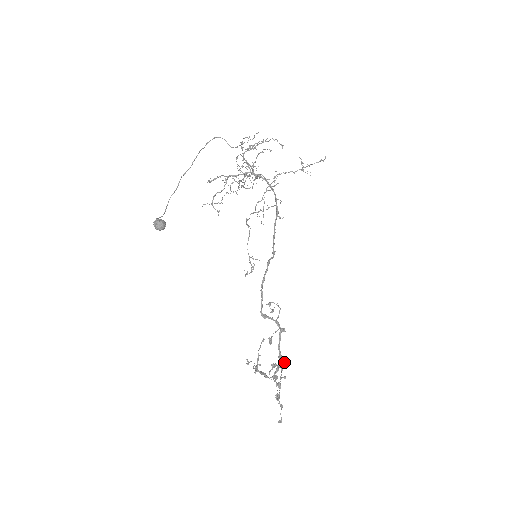
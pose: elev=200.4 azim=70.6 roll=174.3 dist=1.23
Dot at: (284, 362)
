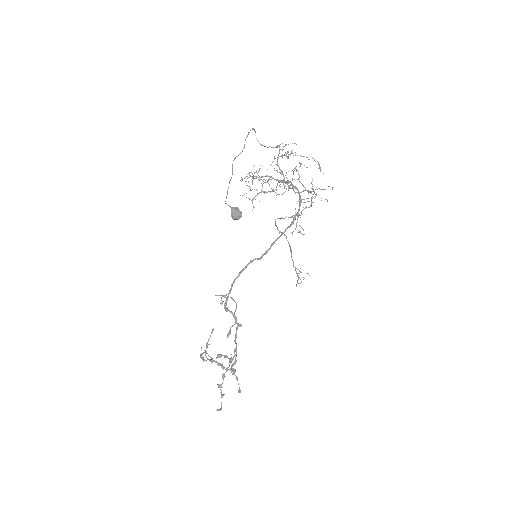
Dot at: (235, 355)
